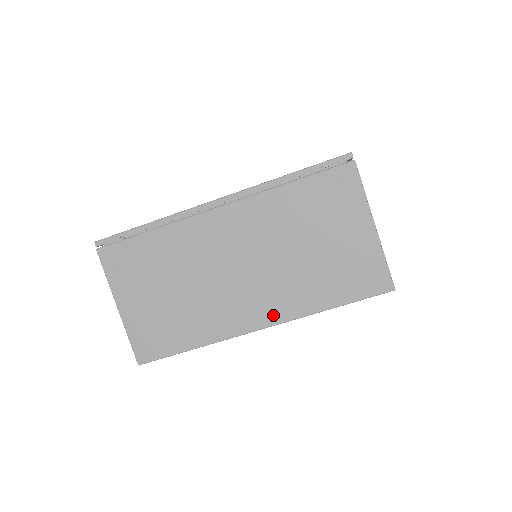
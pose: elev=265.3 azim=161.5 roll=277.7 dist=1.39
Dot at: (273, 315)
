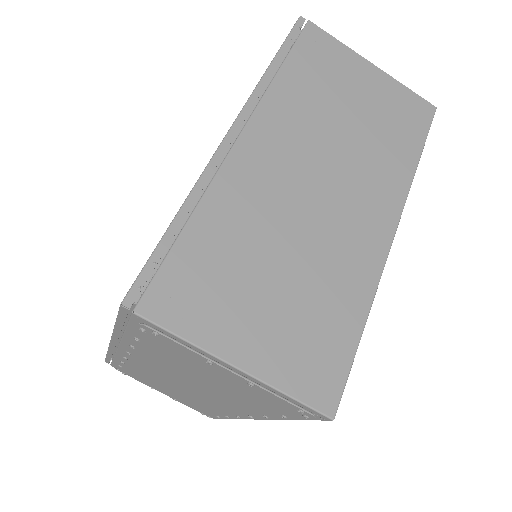
Dot at: (389, 208)
